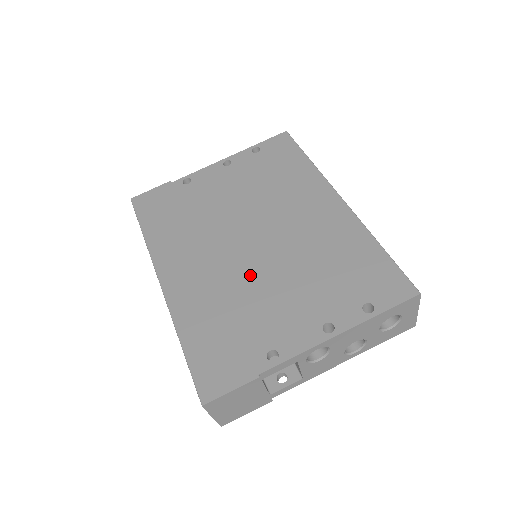
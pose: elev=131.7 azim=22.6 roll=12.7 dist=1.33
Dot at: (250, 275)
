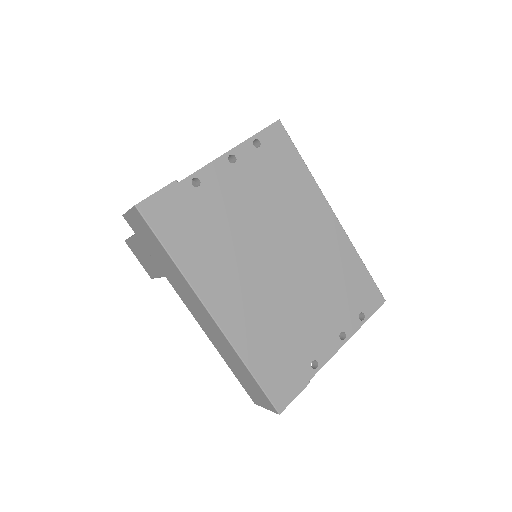
Dot at: (286, 299)
